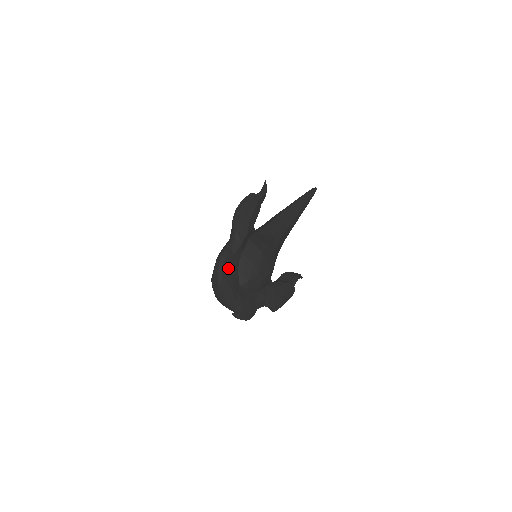
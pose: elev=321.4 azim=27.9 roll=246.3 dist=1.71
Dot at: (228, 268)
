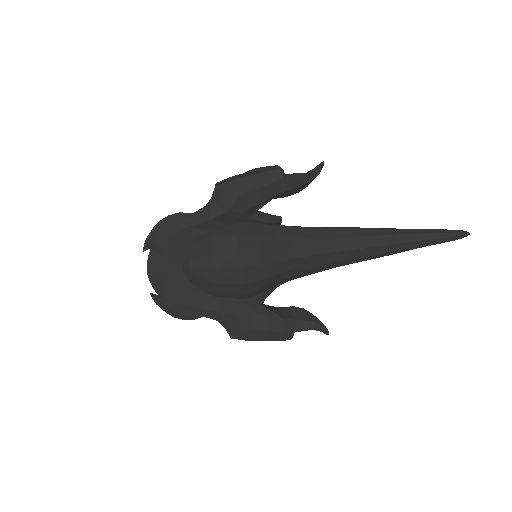
Dot at: (168, 236)
